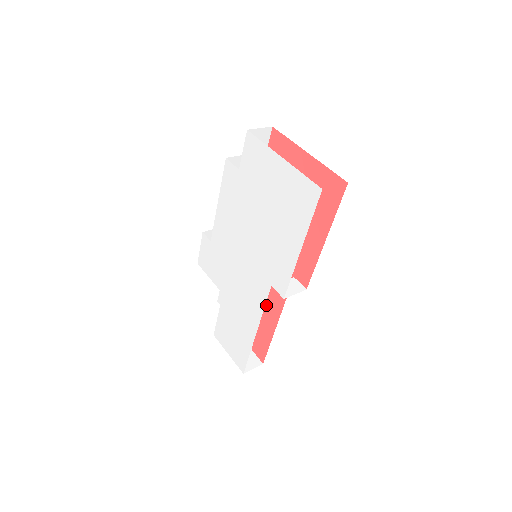
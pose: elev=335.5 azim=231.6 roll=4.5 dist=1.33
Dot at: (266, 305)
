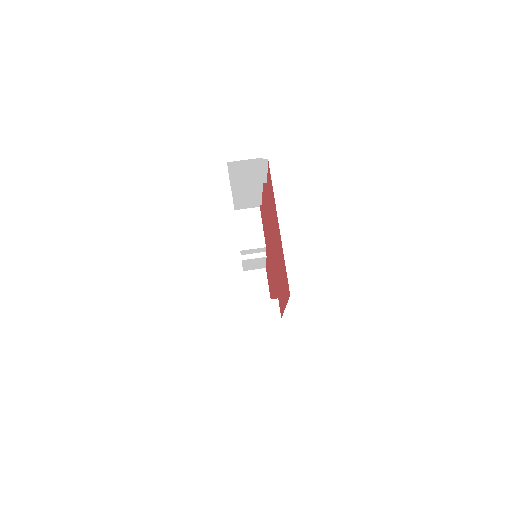
Dot at: (272, 287)
